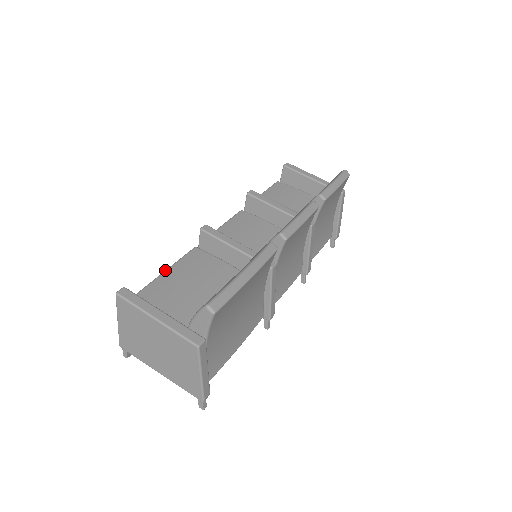
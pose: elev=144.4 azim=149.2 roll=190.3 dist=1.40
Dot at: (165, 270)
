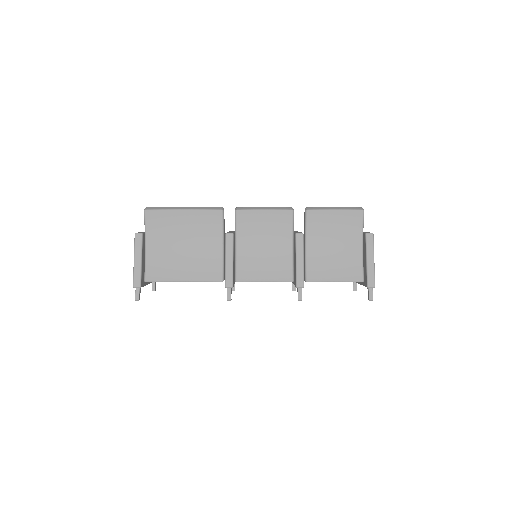
Dot at: occluded
